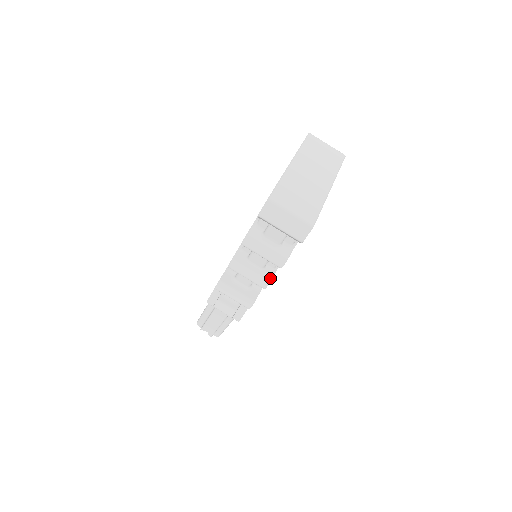
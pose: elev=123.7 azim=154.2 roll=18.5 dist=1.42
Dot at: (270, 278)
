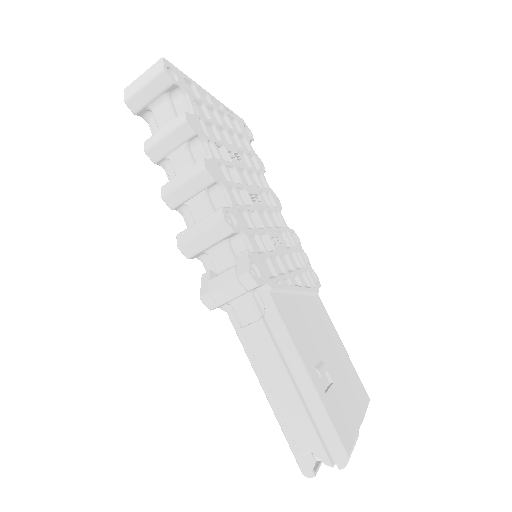
Dot at: (203, 159)
